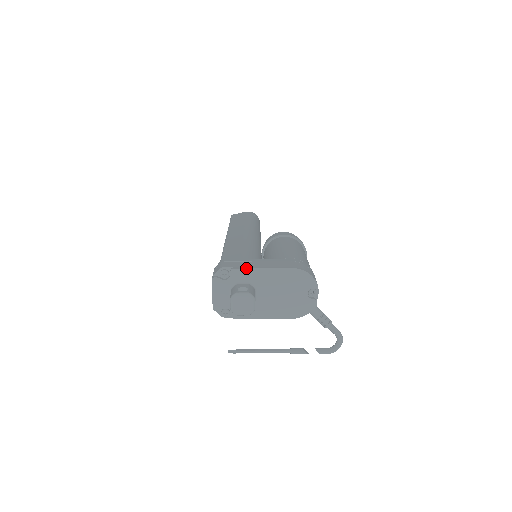
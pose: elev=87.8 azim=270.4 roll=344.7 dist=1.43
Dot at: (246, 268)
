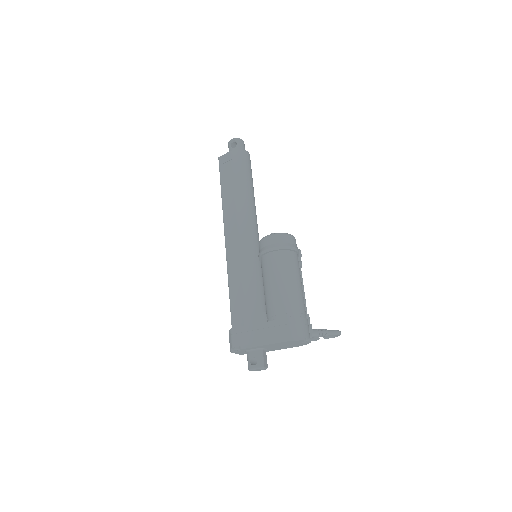
Dot at: (250, 348)
